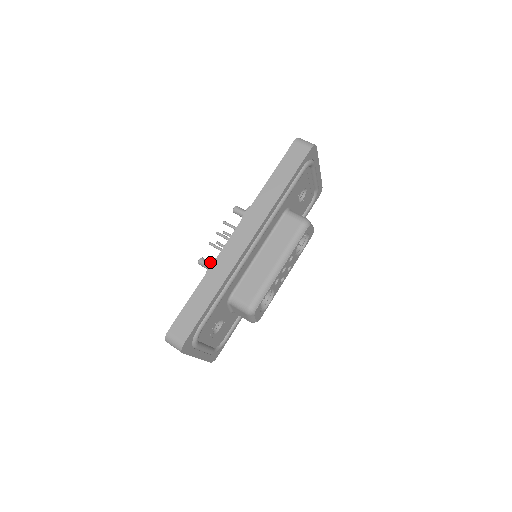
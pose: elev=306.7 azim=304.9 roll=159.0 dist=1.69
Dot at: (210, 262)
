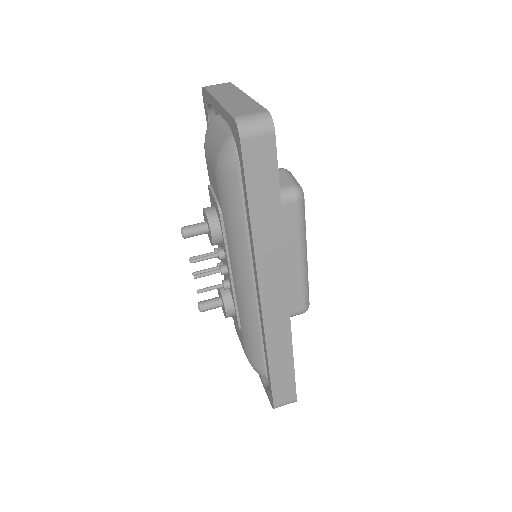
Dot at: (213, 302)
